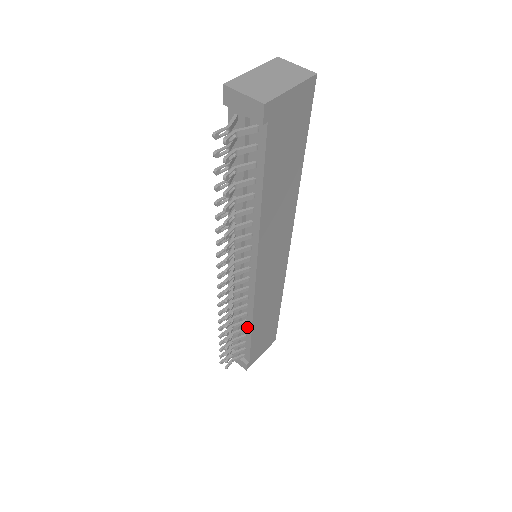
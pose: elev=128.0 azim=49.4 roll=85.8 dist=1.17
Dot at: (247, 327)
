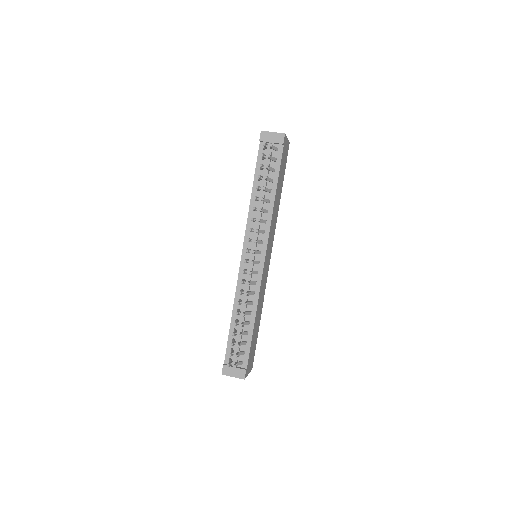
Dot at: (250, 320)
